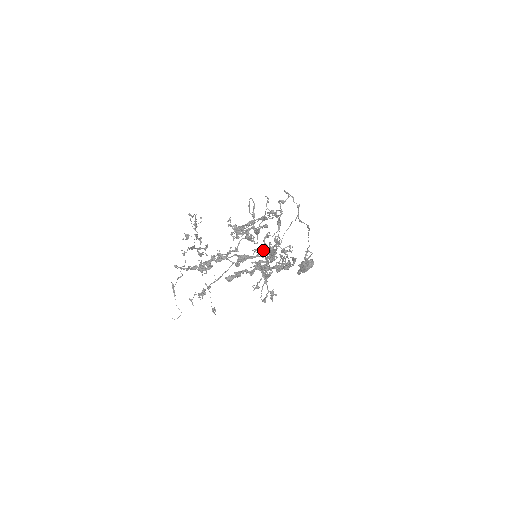
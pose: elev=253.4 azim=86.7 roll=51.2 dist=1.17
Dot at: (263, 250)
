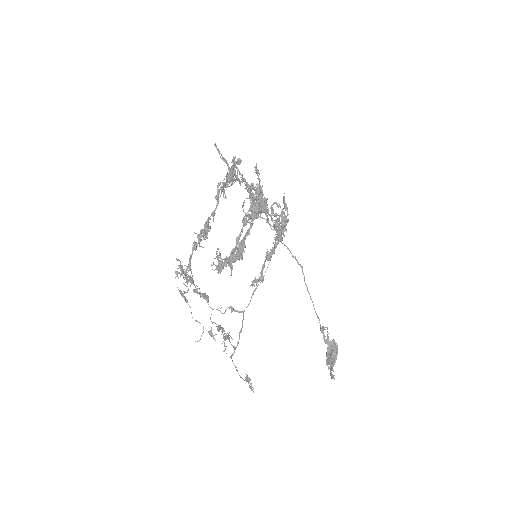
Dot at: (249, 187)
